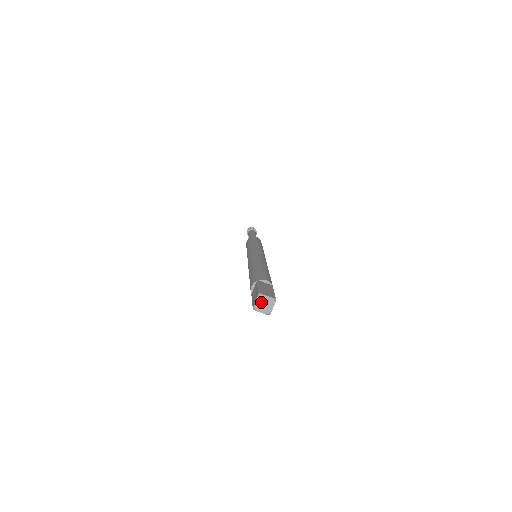
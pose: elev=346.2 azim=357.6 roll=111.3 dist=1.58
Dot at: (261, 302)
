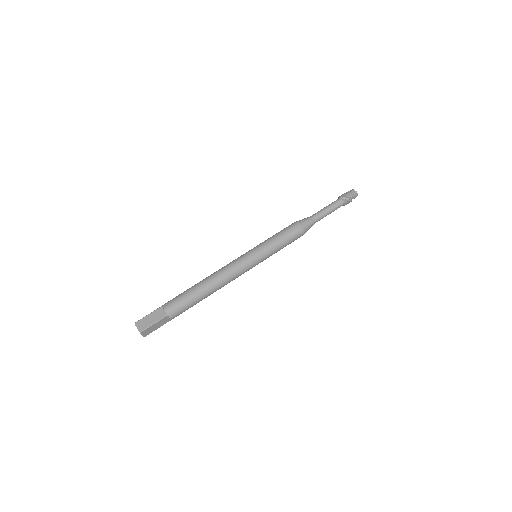
Dot at: (138, 330)
